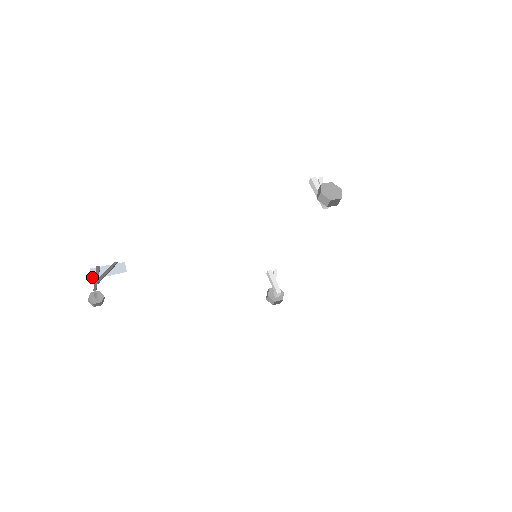
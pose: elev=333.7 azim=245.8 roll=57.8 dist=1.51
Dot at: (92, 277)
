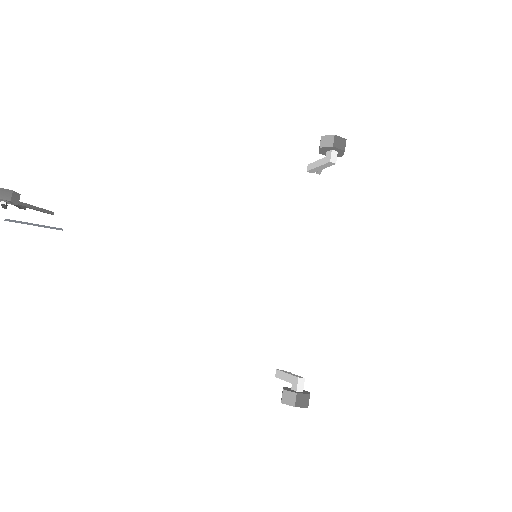
Dot at: (6, 220)
